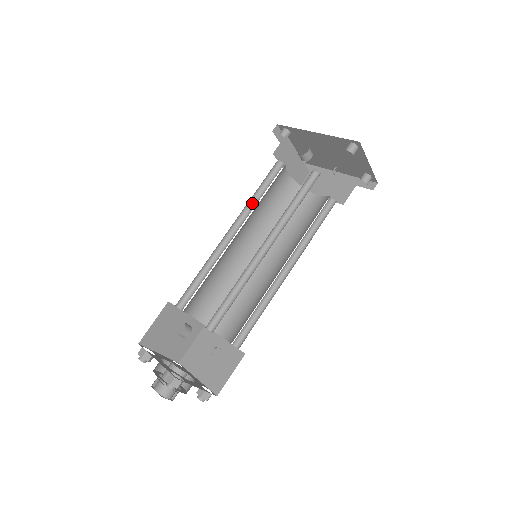
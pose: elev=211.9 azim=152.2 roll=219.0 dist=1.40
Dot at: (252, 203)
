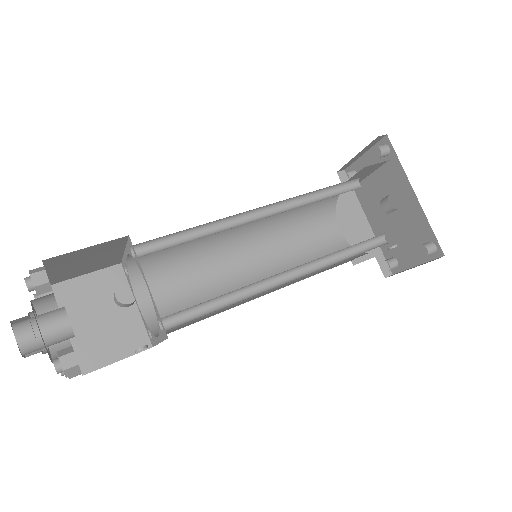
Dot at: (303, 197)
